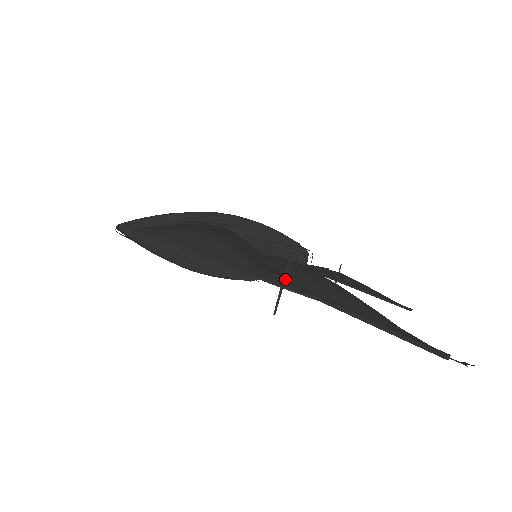
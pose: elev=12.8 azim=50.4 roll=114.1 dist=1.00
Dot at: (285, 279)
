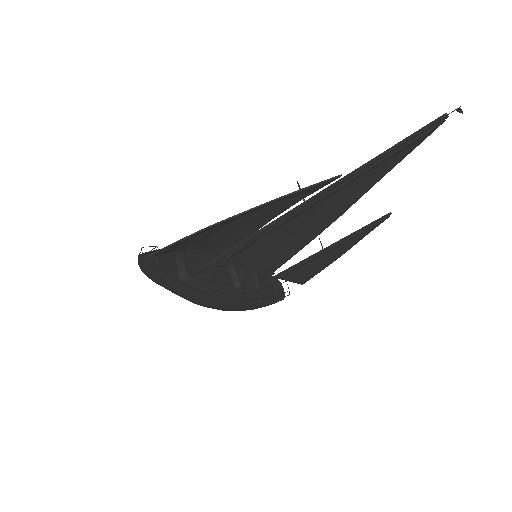
Dot at: (308, 191)
